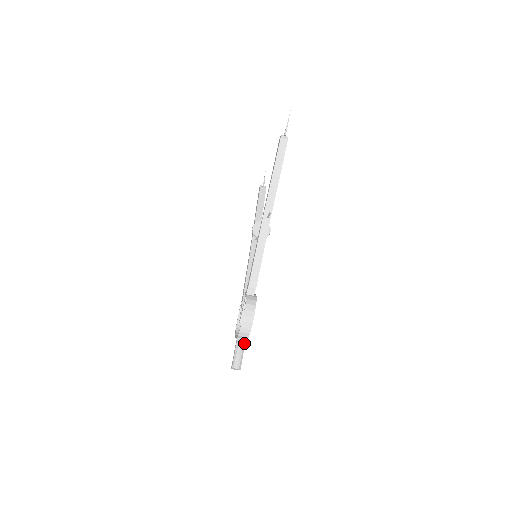
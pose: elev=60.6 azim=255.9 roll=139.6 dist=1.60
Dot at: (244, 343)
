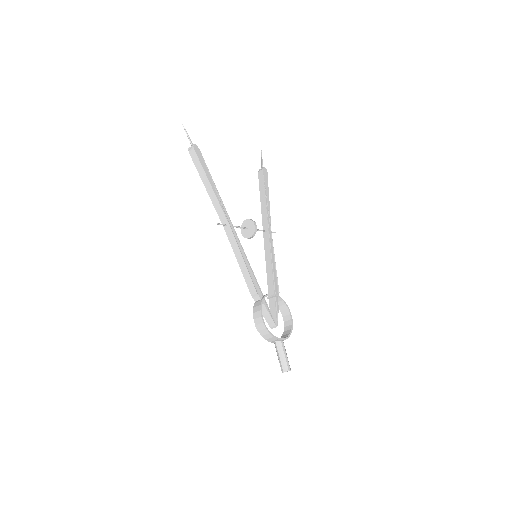
Dot at: (280, 345)
